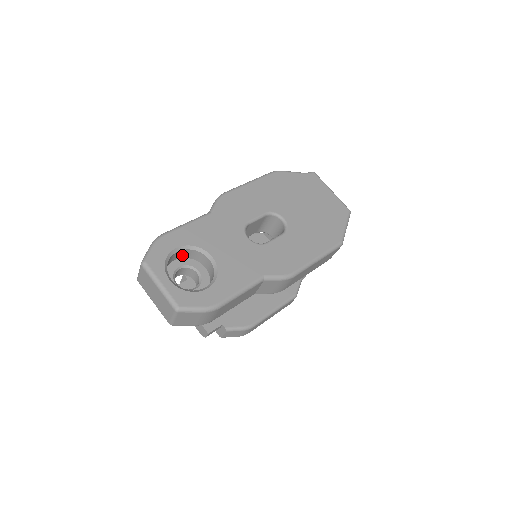
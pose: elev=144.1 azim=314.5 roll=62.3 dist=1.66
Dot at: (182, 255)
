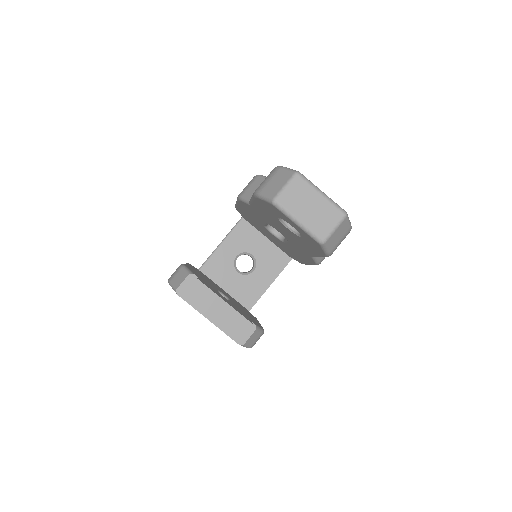
Dot at: occluded
